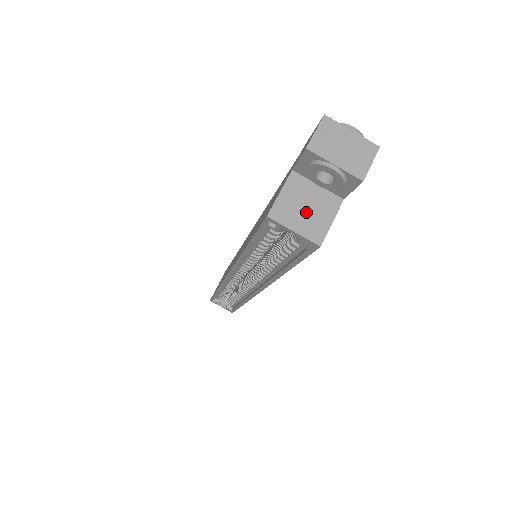
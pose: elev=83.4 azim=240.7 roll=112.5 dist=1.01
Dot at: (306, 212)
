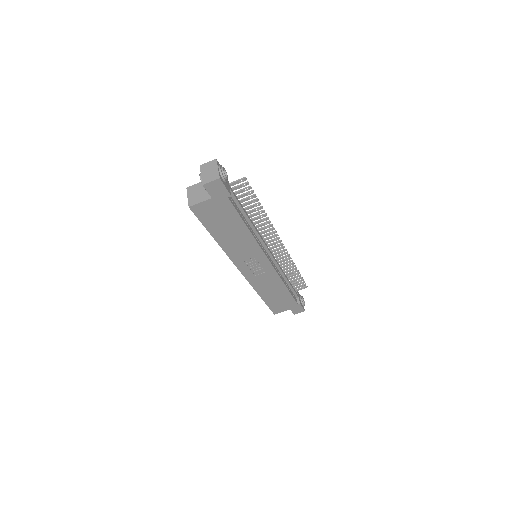
Dot at: (197, 194)
